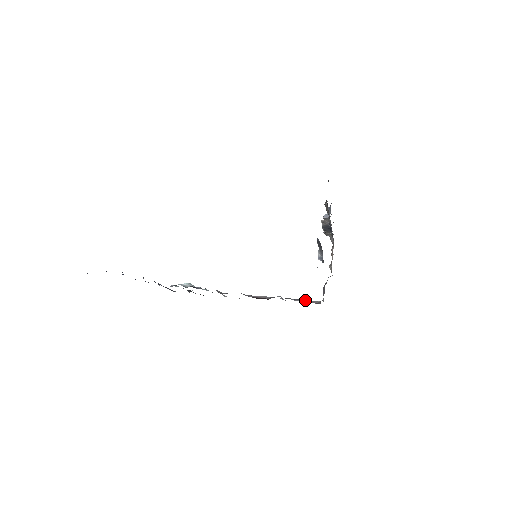
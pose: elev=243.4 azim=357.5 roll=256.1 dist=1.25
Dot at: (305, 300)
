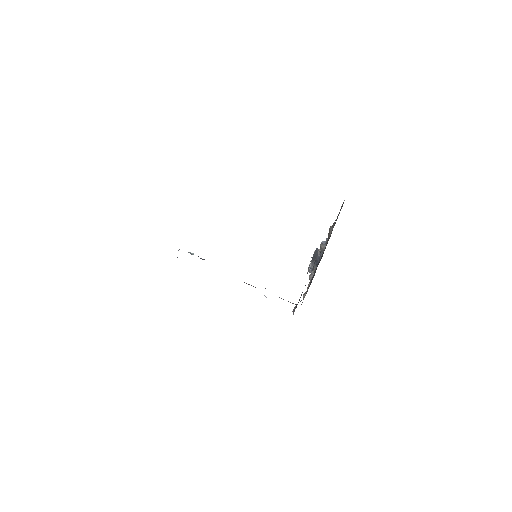
Dot at: occluded
